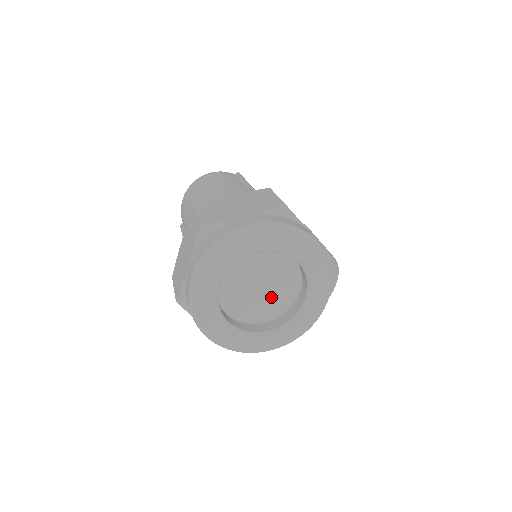
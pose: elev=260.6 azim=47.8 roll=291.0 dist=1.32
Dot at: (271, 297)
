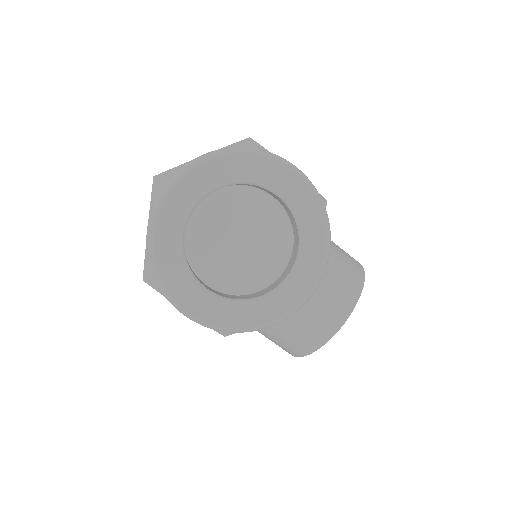
Dot at: (258, 255)
